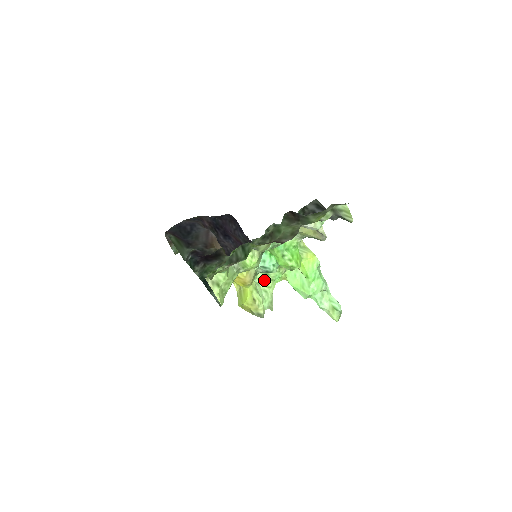
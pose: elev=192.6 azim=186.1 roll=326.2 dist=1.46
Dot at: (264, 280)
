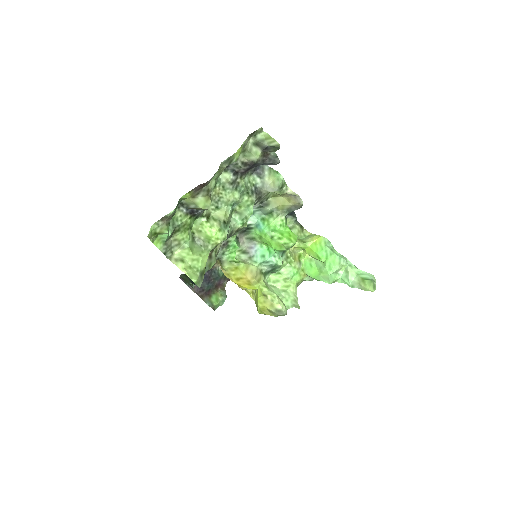
Dot at: (280, 281)
